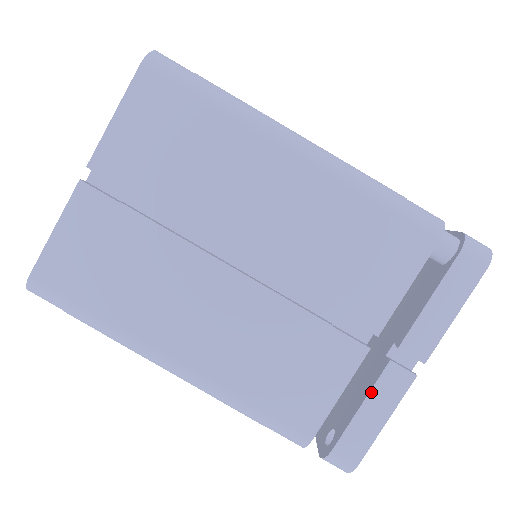
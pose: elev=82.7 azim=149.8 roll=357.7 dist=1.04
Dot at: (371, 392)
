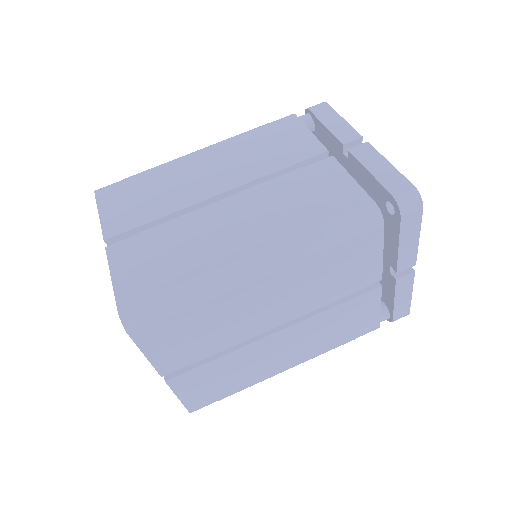
Dot at: (362, 164)
